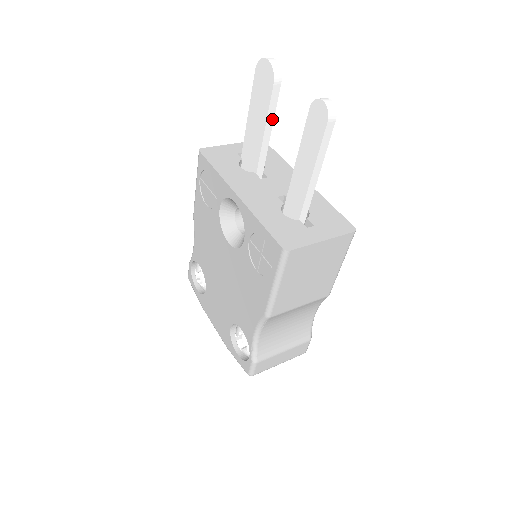
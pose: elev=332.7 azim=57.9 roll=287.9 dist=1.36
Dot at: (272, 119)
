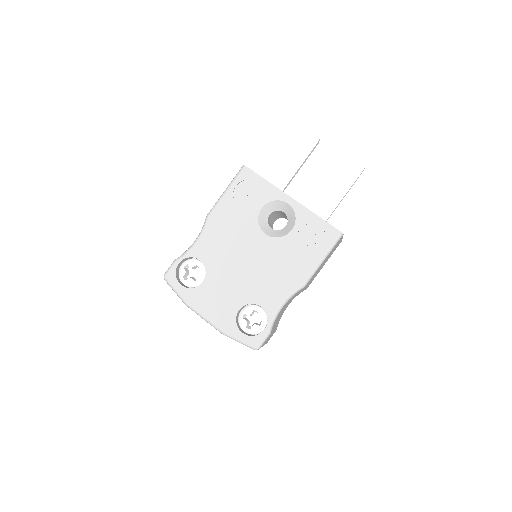
Dot at: (304, 162)
